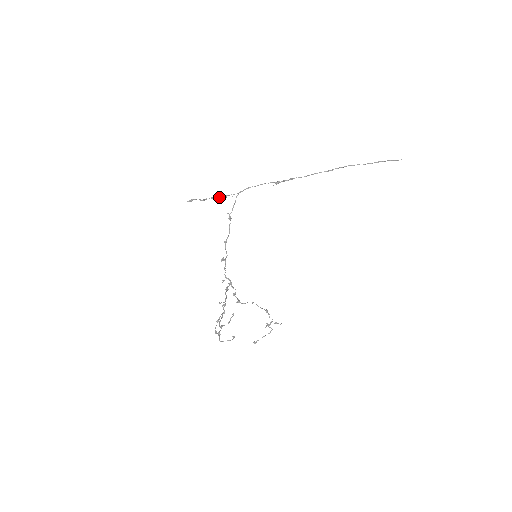
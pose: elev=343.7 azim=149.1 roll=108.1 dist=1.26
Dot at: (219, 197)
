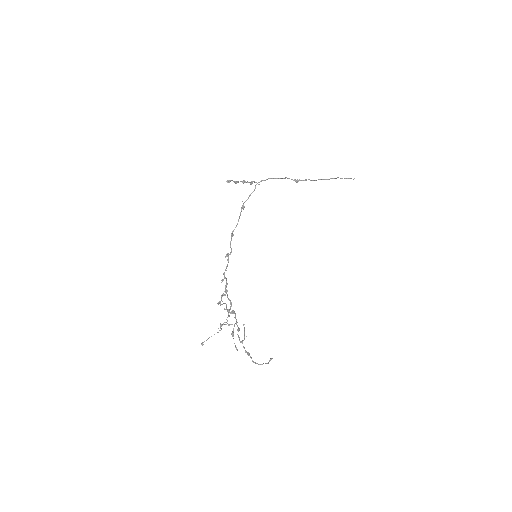
Dot at: occluded
